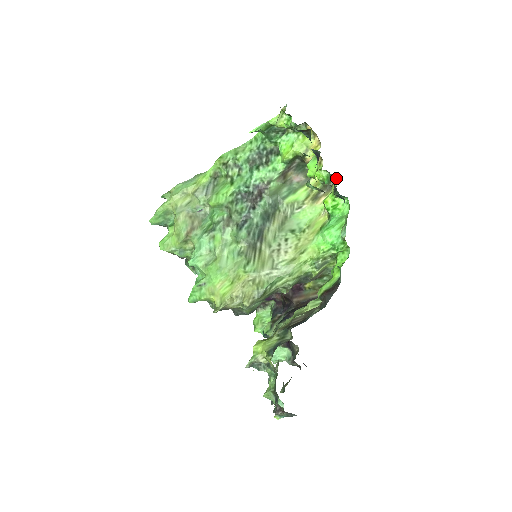
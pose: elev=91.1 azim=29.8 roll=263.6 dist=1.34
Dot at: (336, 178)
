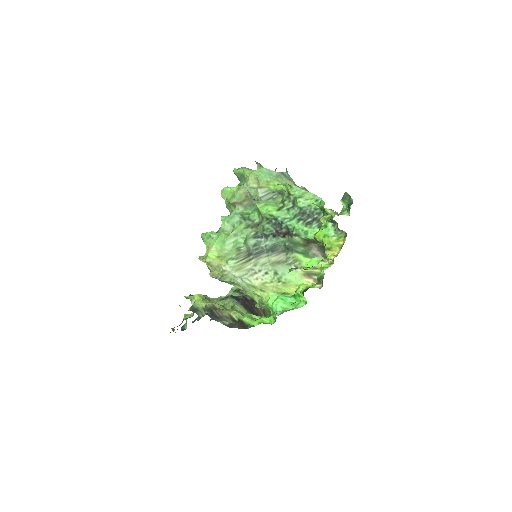
Dot at: occluded
